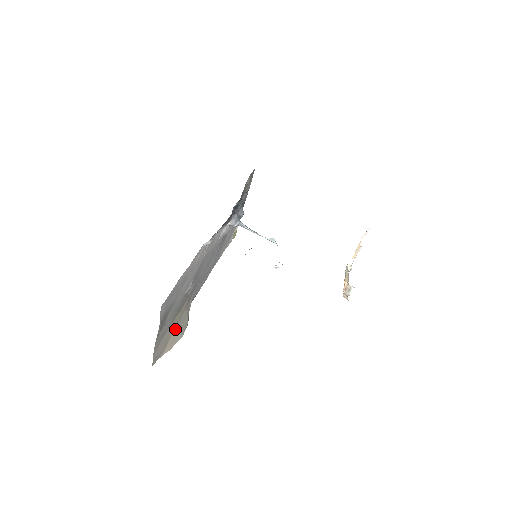
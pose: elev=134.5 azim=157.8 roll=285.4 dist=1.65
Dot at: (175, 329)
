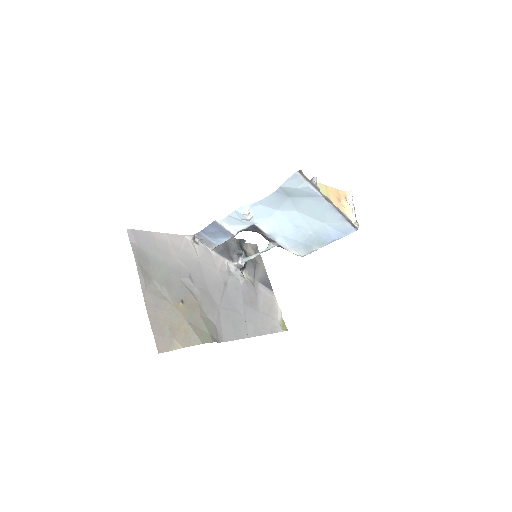
Dot at: (185, 324)
